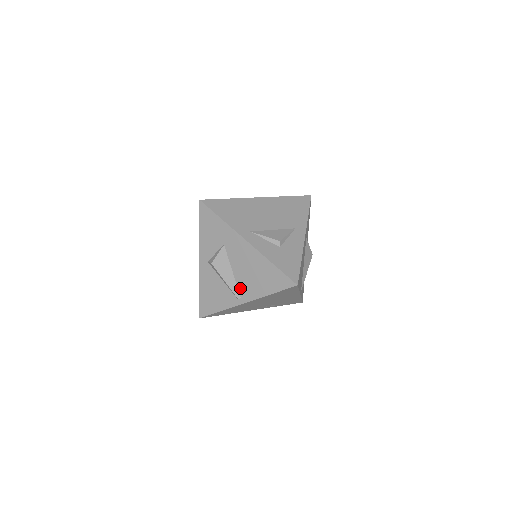
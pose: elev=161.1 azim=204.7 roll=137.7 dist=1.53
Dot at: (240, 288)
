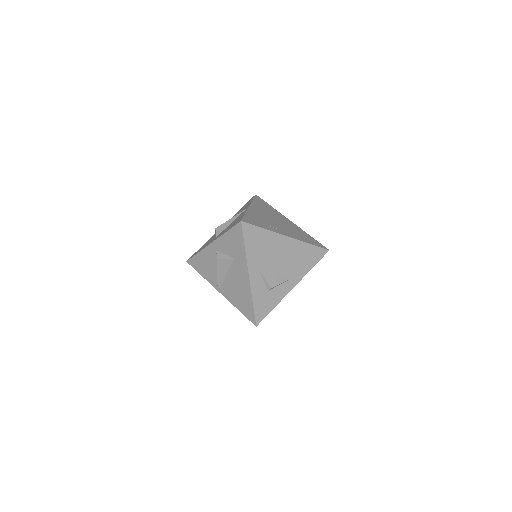
Dot at: (224, 285)
